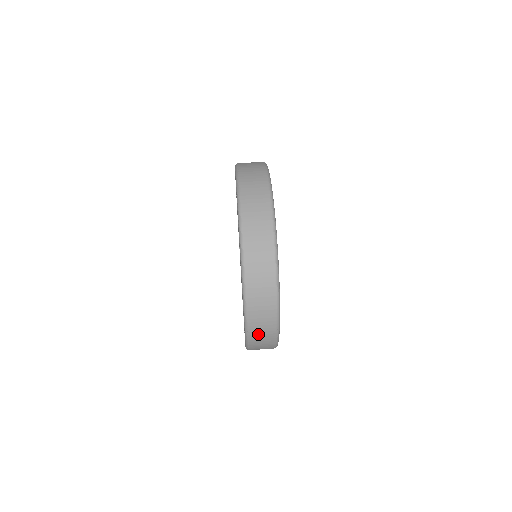
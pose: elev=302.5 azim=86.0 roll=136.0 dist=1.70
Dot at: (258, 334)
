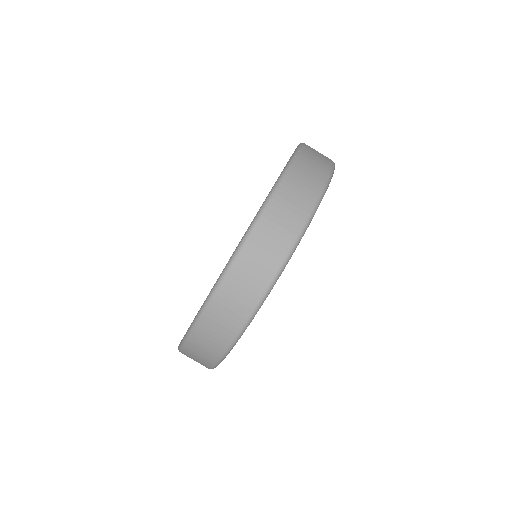
Dot at: (192, 355)
